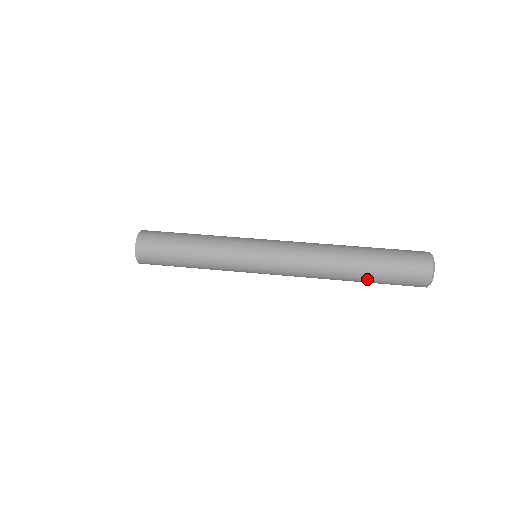
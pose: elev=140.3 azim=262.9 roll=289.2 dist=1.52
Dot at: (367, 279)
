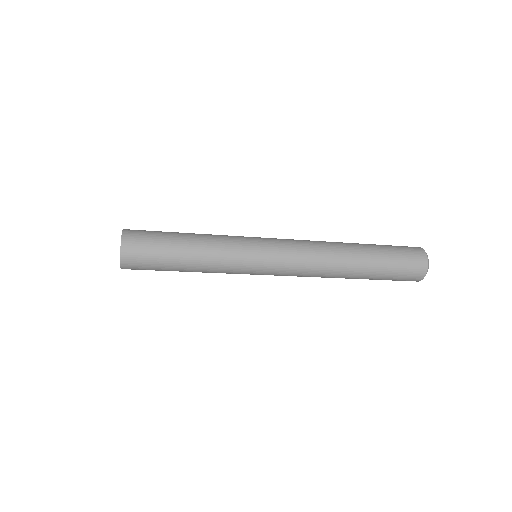
Dot at: (372, 270)
